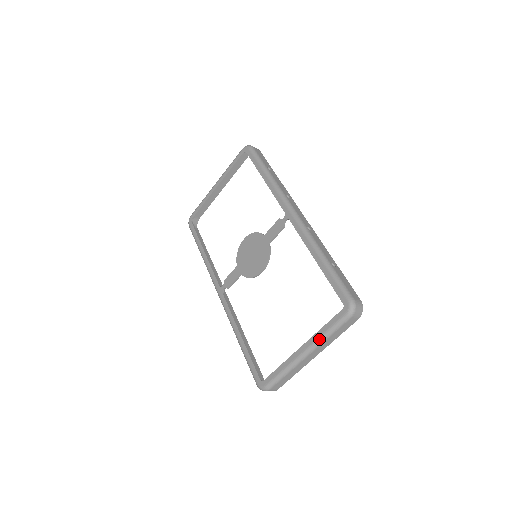
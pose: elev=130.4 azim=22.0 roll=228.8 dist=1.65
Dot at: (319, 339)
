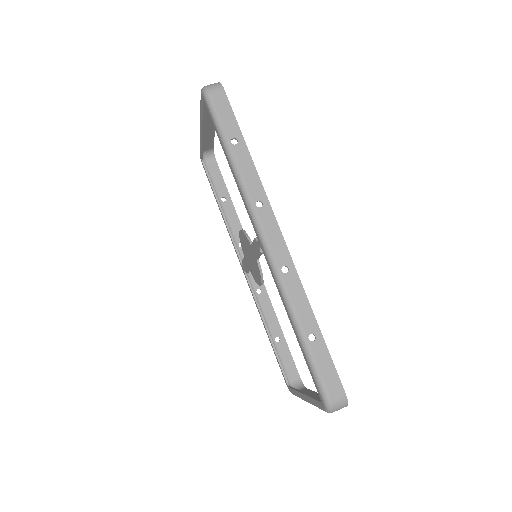
Dot at: (312, 404)
